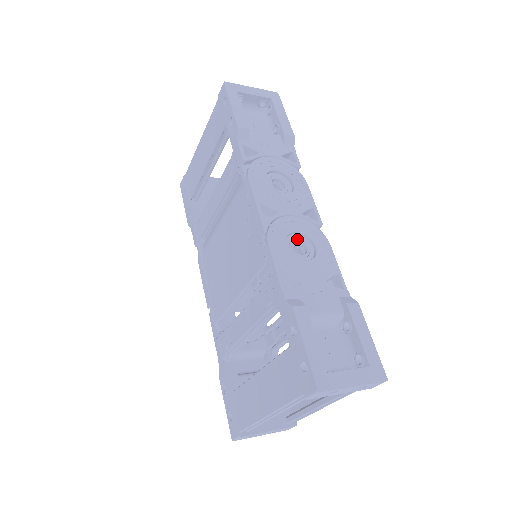
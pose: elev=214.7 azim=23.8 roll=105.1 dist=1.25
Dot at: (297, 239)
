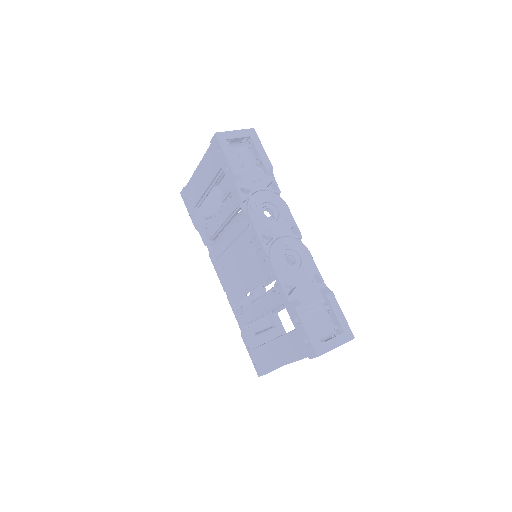
Dot at: (288, 254)
